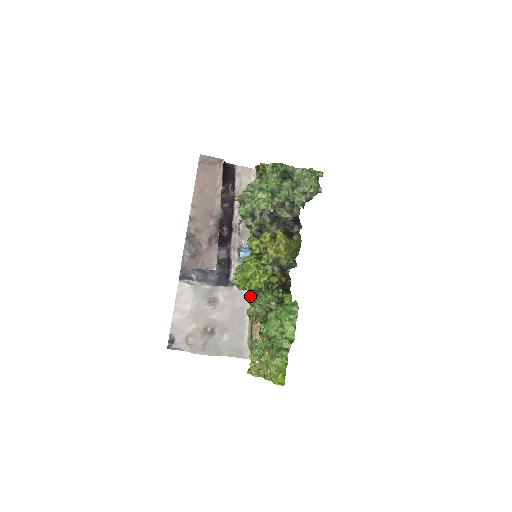
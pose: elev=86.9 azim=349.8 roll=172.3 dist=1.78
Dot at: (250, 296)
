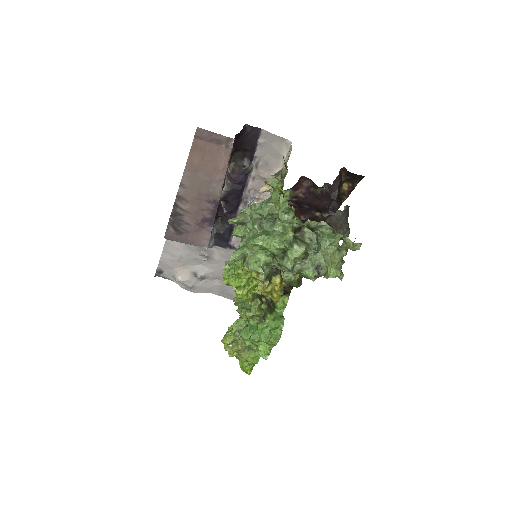
Dot at: occluded
